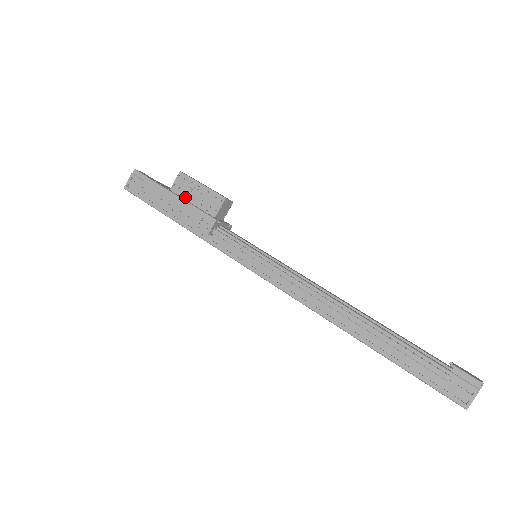
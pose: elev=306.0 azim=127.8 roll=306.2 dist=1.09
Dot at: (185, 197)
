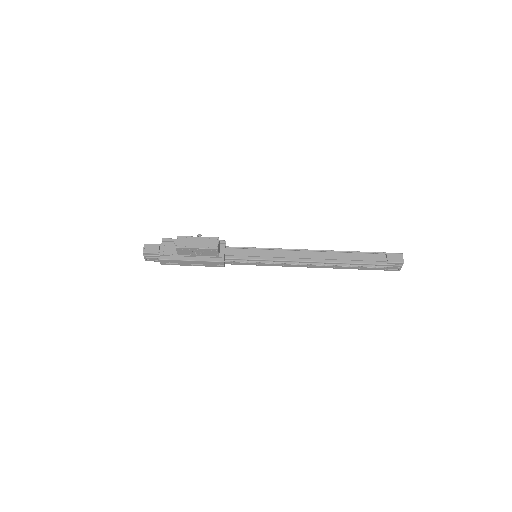
Dot at: (191, 255)
